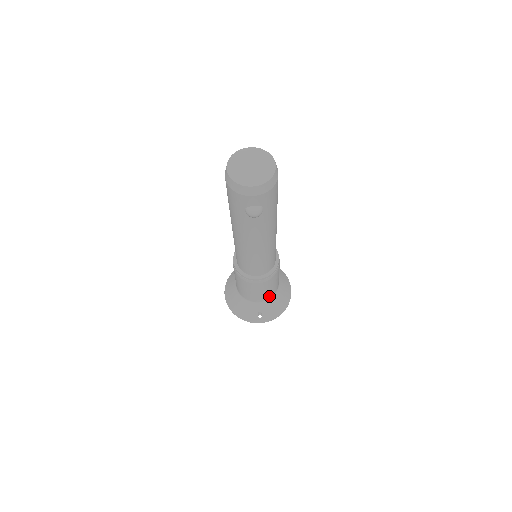
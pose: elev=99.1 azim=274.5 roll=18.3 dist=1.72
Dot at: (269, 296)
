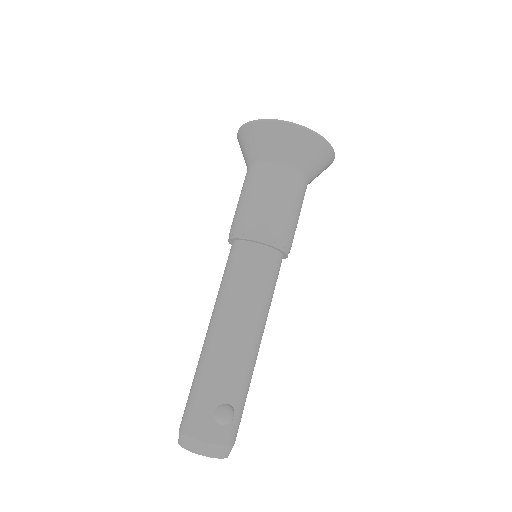
Dot at: occluded
